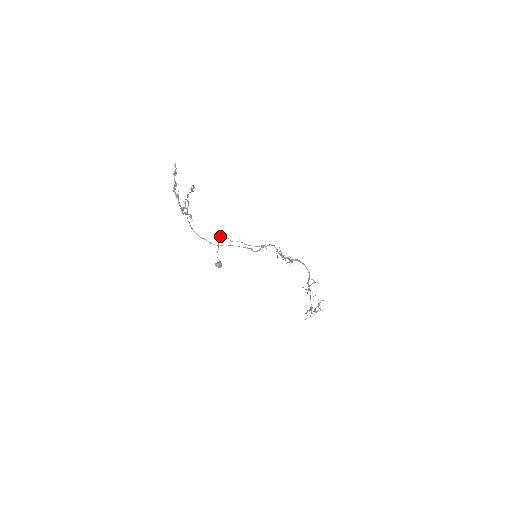
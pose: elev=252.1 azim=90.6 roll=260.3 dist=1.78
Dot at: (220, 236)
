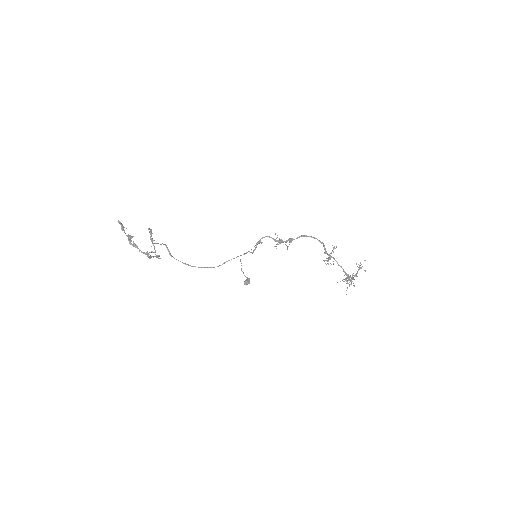
Dot at: occluded
